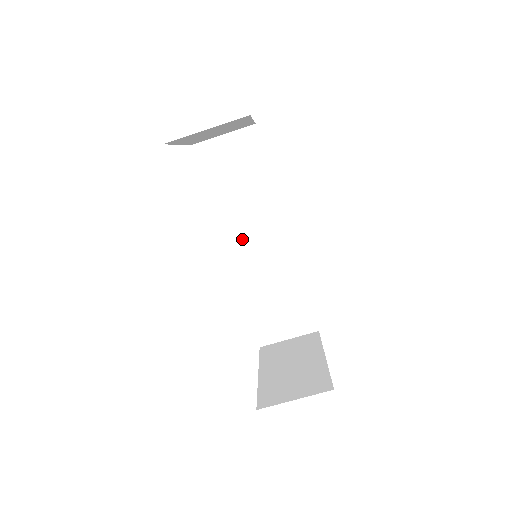
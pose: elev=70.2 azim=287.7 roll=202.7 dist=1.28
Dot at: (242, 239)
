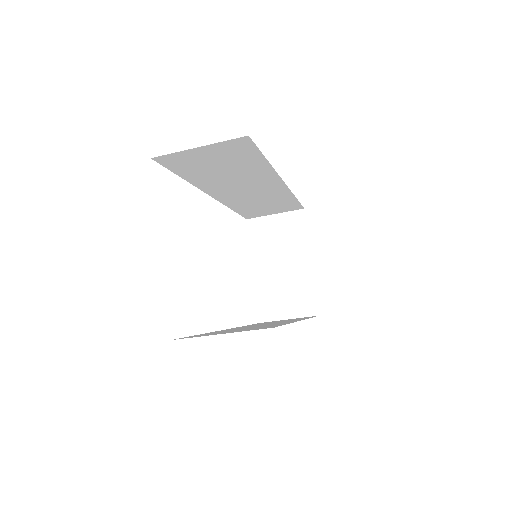
Dot at: (229, 191)
